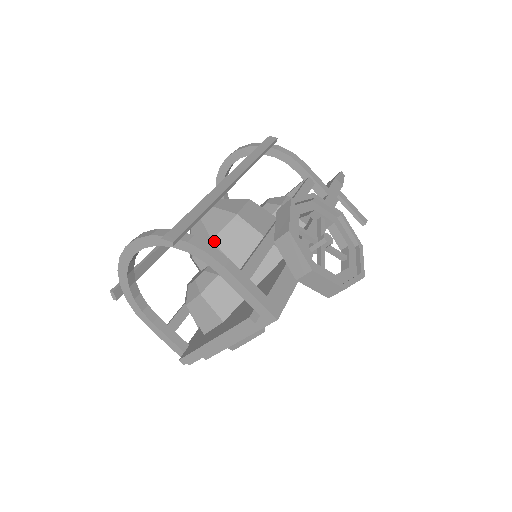
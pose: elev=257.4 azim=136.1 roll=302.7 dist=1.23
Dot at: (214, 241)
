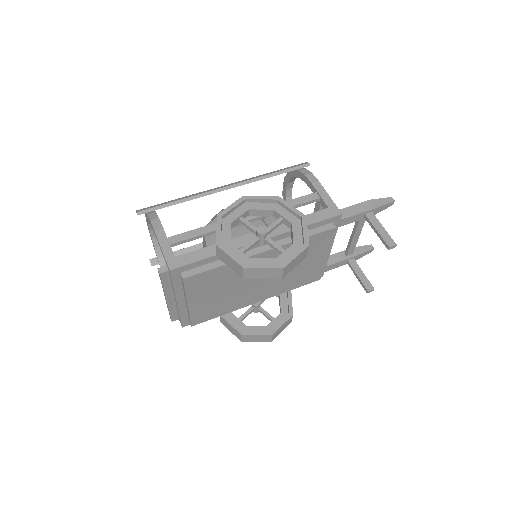
Dot at: occluded
